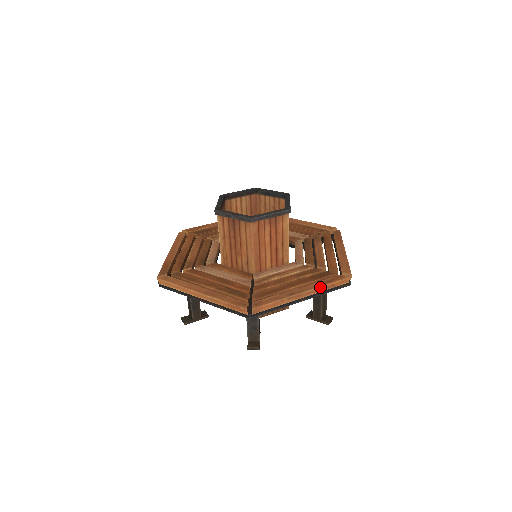
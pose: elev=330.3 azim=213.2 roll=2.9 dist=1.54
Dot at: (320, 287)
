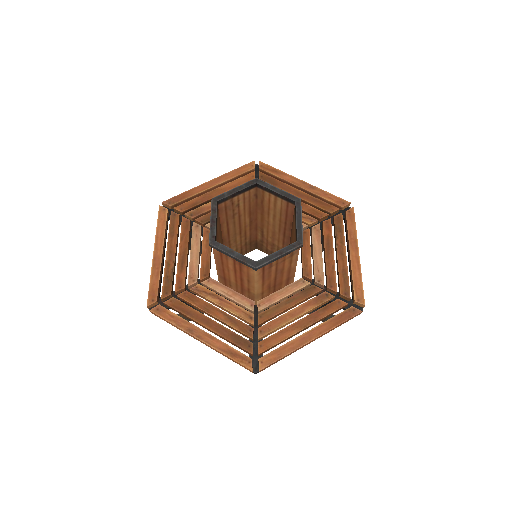
Dot at: (218, 350)
